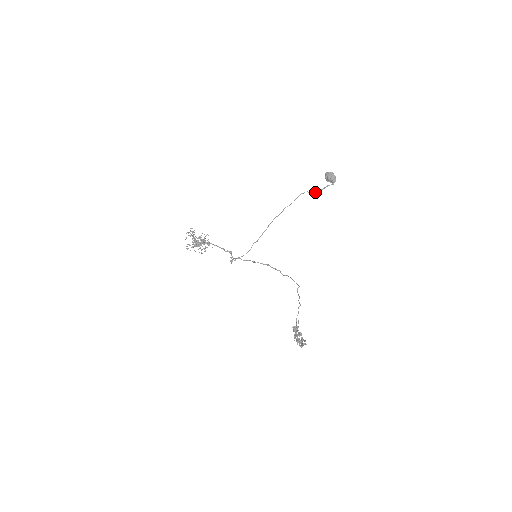
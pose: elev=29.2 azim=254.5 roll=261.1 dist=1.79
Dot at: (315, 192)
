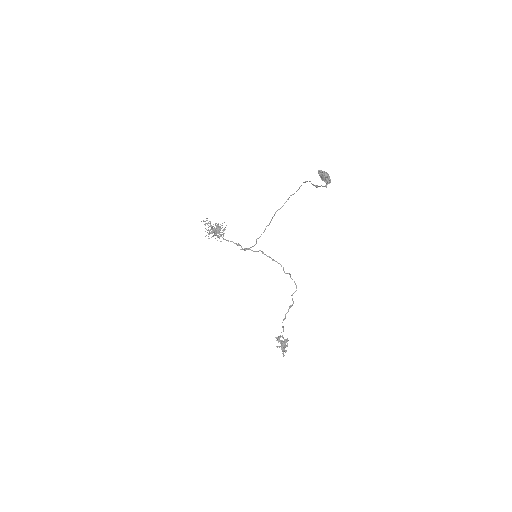
Dot at: (315, 185)
